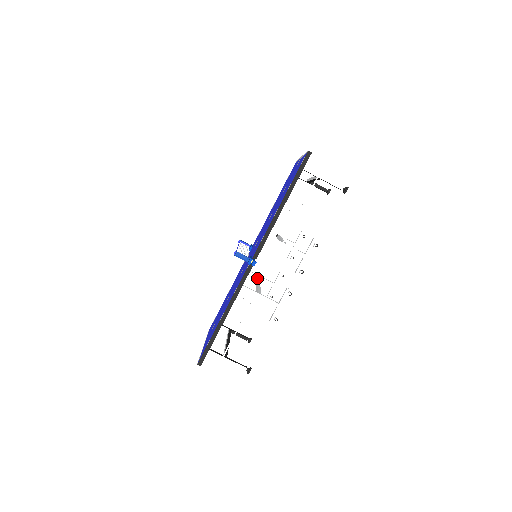
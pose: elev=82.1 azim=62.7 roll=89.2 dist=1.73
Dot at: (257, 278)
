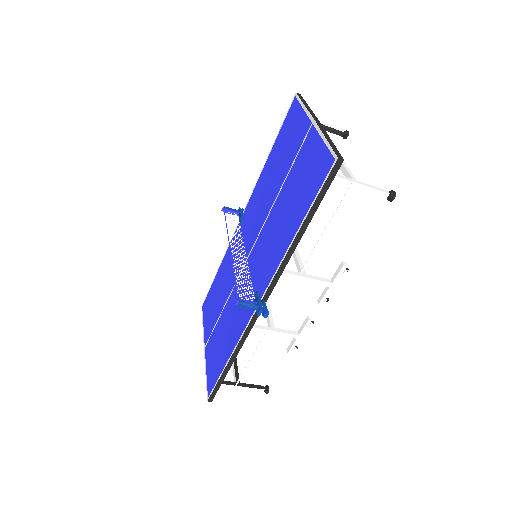
Dot at: occluded
